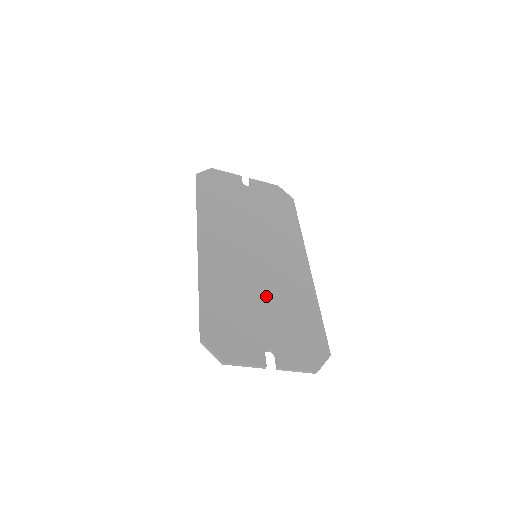
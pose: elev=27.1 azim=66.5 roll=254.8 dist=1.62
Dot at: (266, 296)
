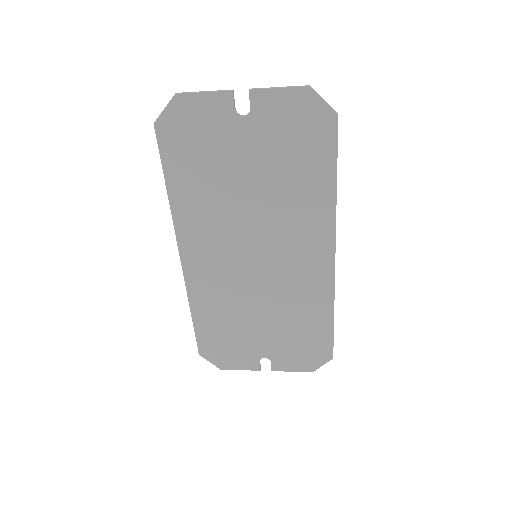
Dot at: (265, 309)
